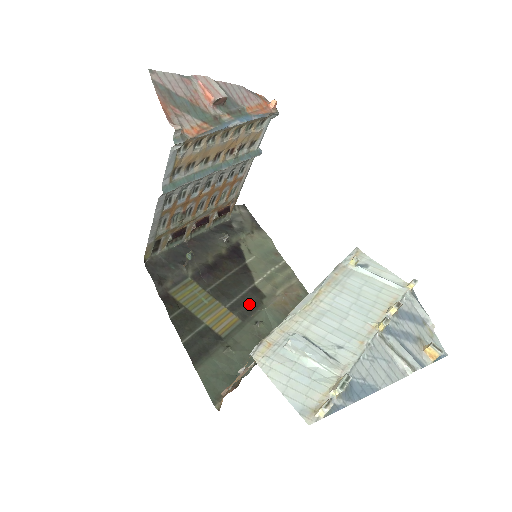
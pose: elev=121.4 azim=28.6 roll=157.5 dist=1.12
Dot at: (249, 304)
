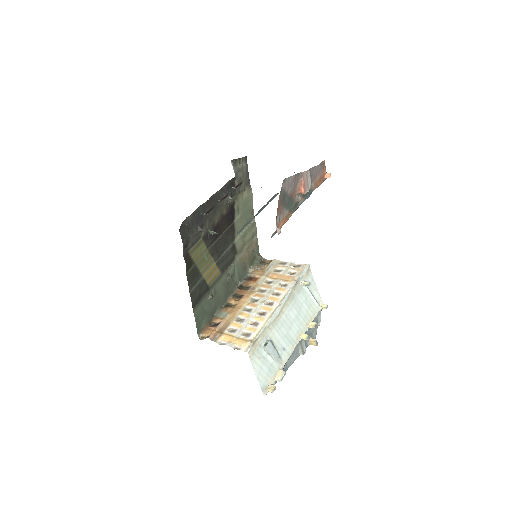
Dot at: (228, 260)
